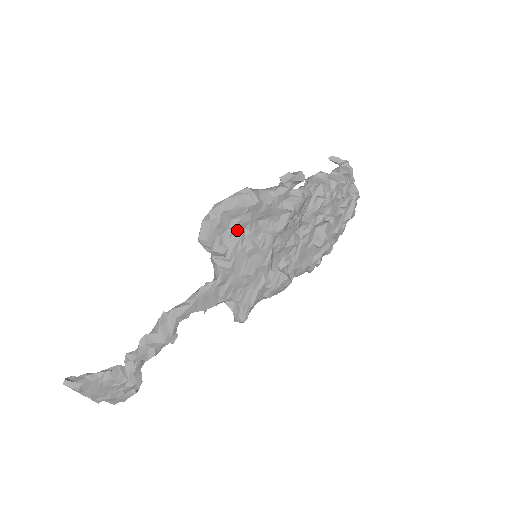
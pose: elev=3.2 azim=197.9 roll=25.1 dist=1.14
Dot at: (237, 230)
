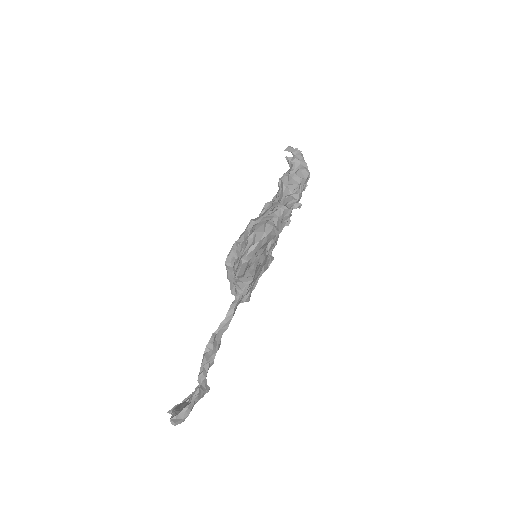
Dot at: (258, 254)
